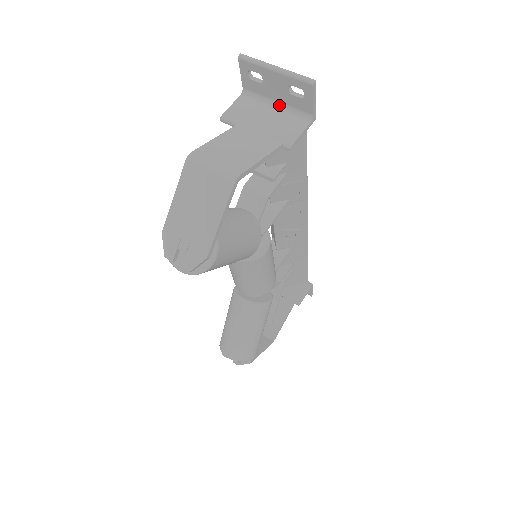
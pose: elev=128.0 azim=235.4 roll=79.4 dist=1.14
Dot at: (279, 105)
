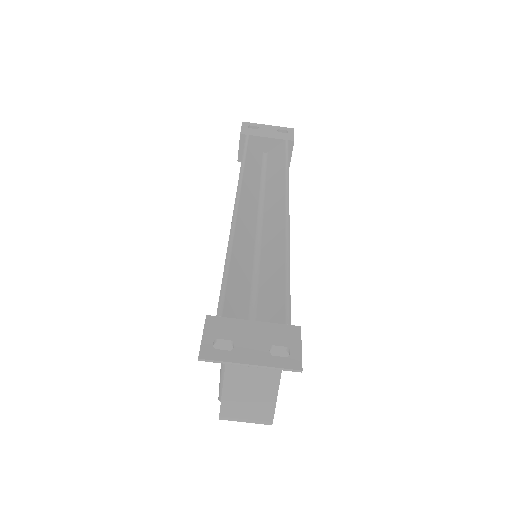
Dot at: (256, 332)
